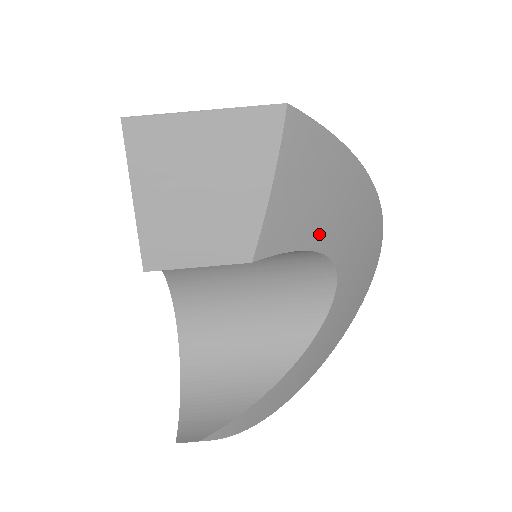
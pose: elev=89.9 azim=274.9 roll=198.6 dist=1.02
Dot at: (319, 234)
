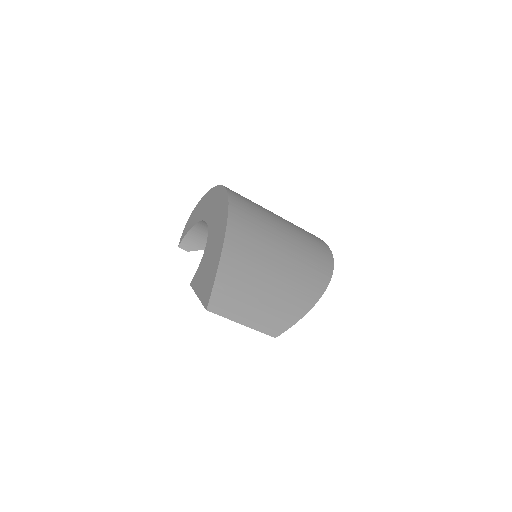
Dot at: occluded
